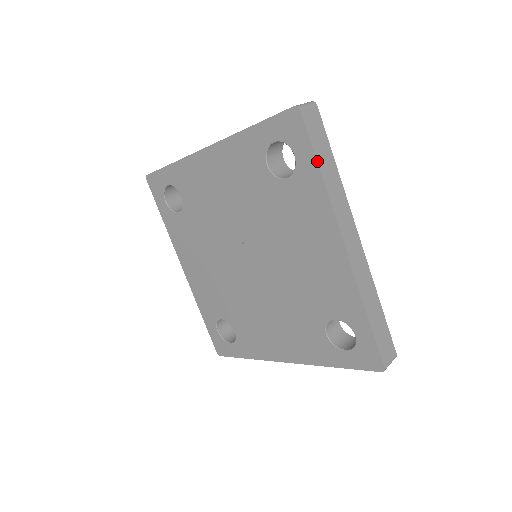
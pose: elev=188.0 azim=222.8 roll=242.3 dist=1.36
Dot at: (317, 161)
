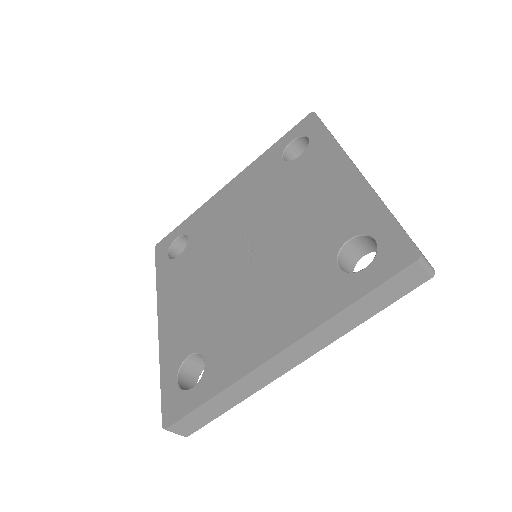
Dot at: (327, 129)
